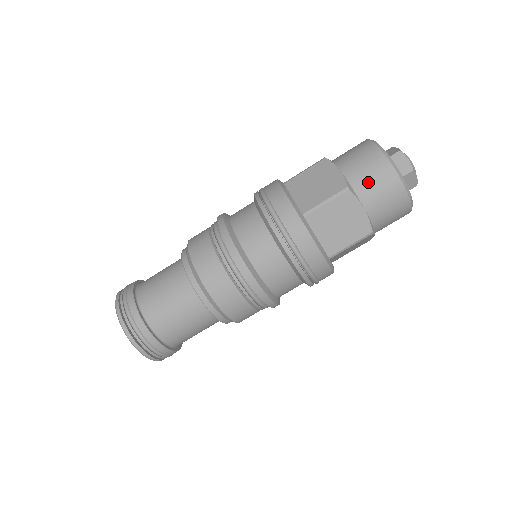
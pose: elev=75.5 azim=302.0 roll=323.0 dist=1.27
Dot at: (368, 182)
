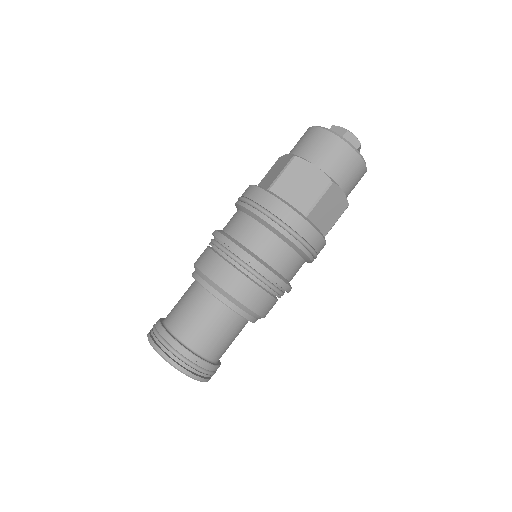
Dot at: (341, 170)
